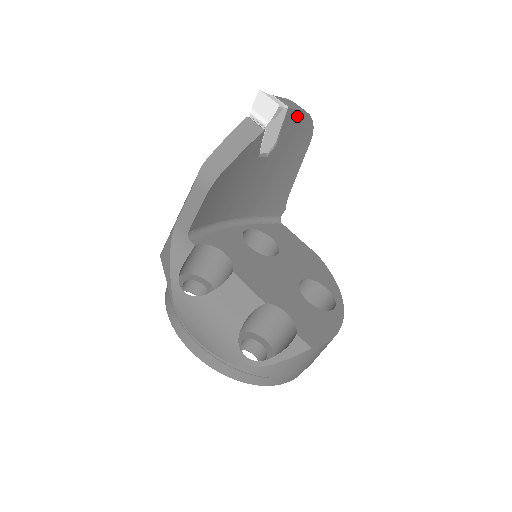
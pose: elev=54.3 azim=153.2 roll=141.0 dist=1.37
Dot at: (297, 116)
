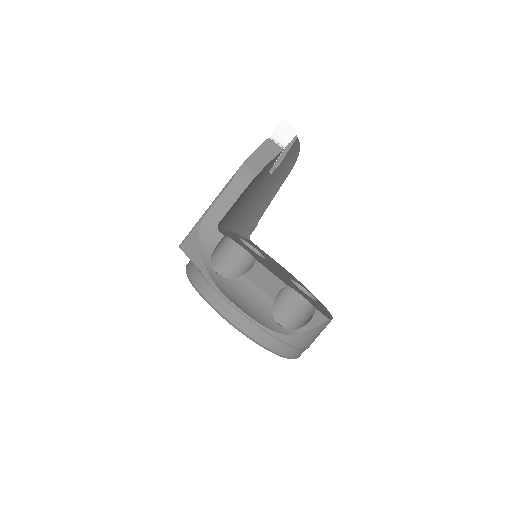
Dot at: (296, 146)
